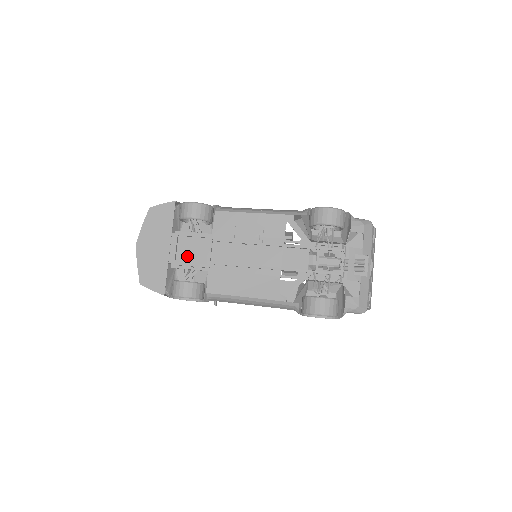
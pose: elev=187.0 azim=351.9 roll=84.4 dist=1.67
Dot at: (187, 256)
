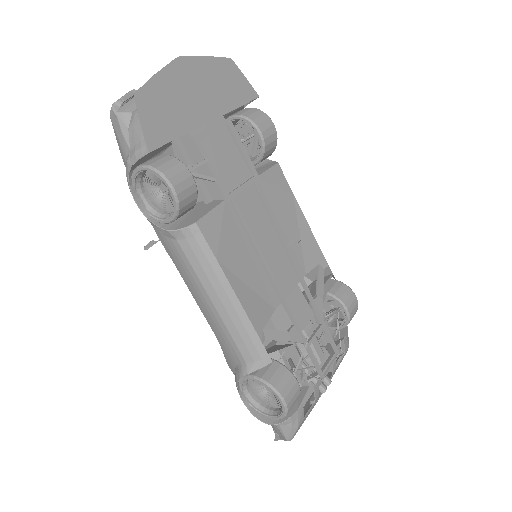
Dot at: (215, 156)
